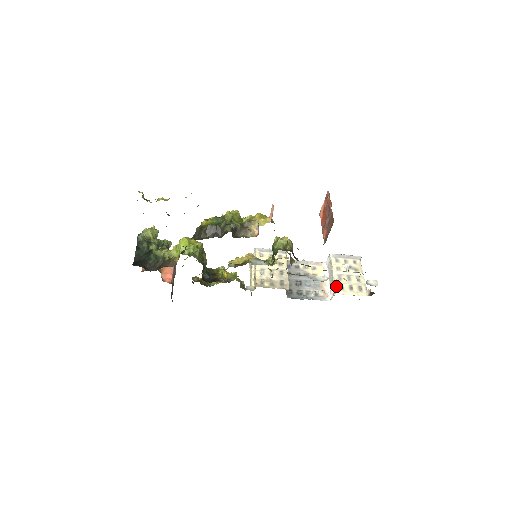
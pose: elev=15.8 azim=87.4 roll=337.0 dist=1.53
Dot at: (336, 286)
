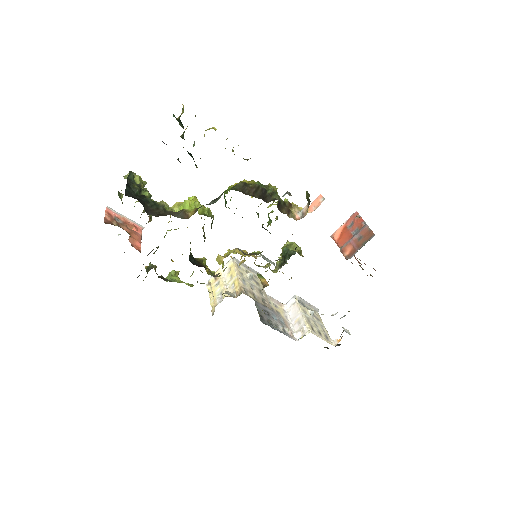
Dot at: (308, 326)
